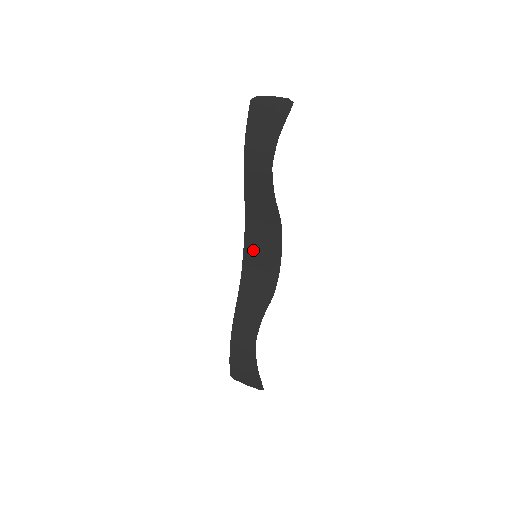
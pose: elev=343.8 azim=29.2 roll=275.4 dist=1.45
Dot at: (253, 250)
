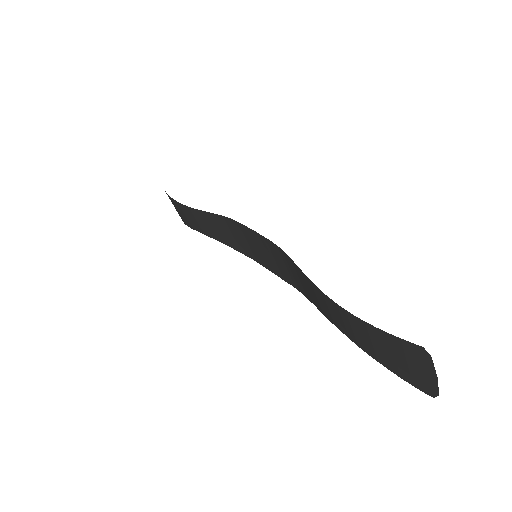
Dot at: (262, 244)
